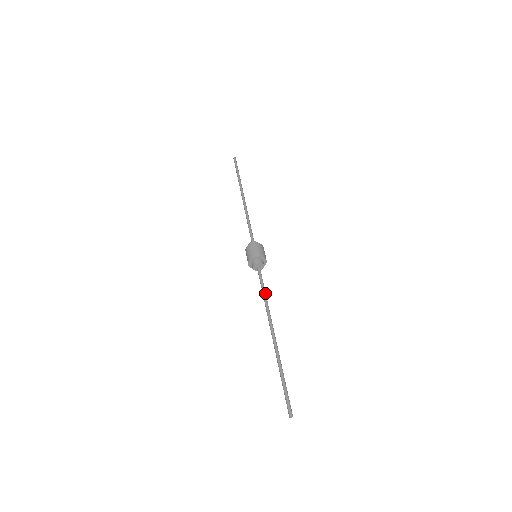
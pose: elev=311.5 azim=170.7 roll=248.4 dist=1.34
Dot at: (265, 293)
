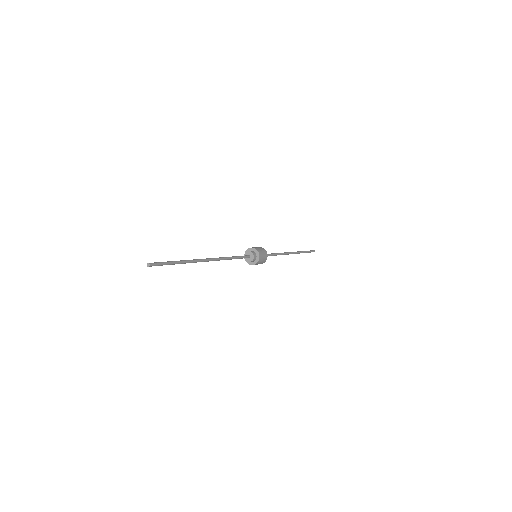
Dot at: (232, 256)
